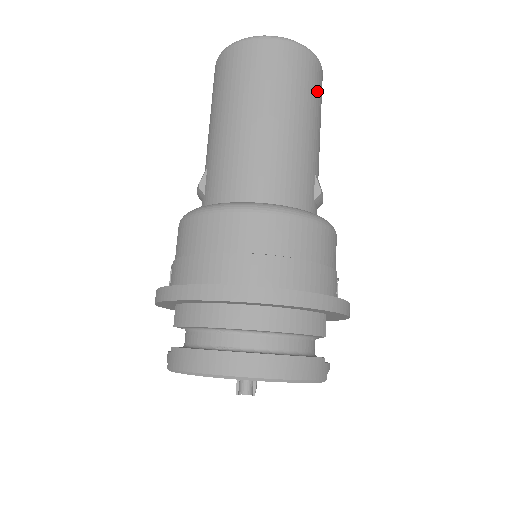
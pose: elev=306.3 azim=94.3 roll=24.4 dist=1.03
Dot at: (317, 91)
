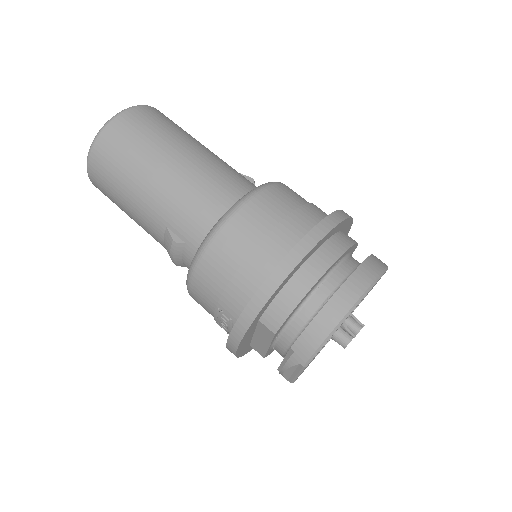
Dot at: occluded
